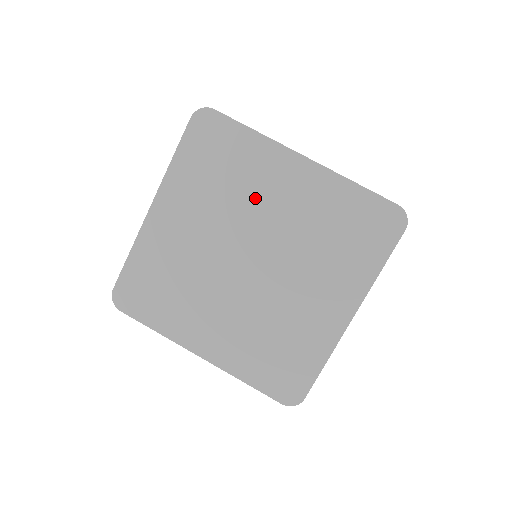
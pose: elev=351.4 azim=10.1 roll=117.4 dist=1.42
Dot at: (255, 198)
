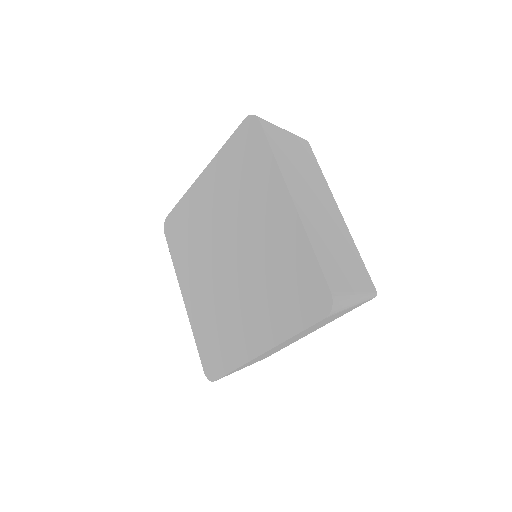
Dot at: (251, 211)
